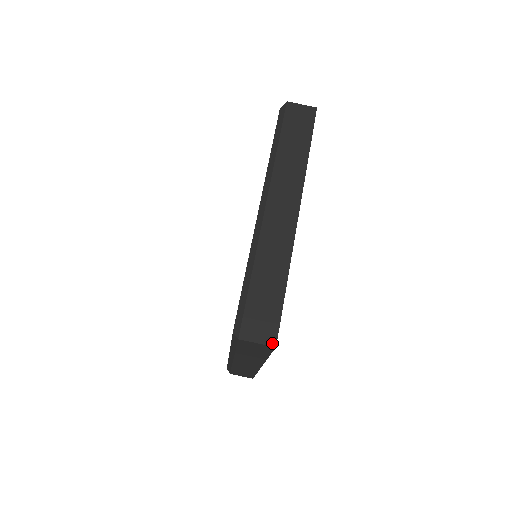
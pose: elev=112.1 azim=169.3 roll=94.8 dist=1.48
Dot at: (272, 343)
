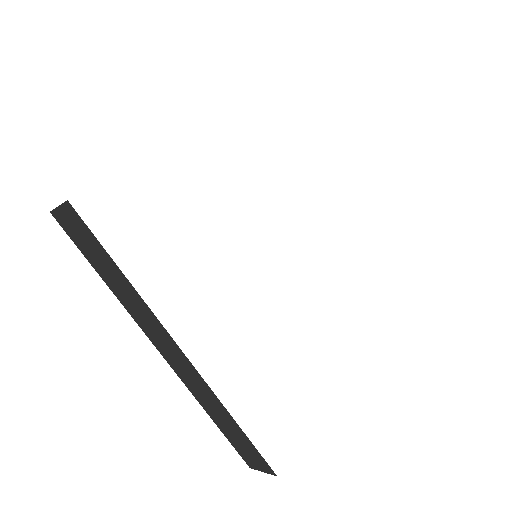
Dot at: occluded
